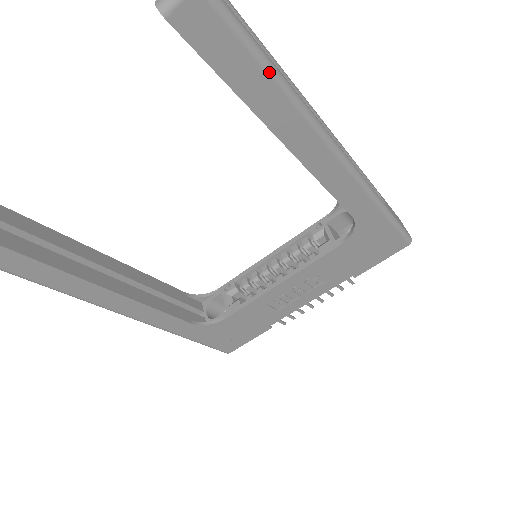
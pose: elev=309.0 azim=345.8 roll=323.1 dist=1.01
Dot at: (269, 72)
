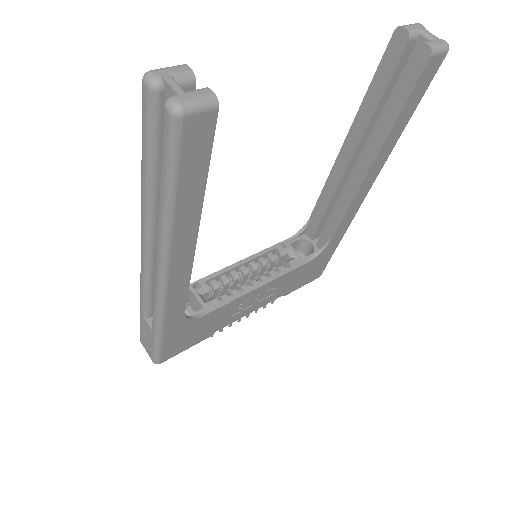
Dot at: occluded
